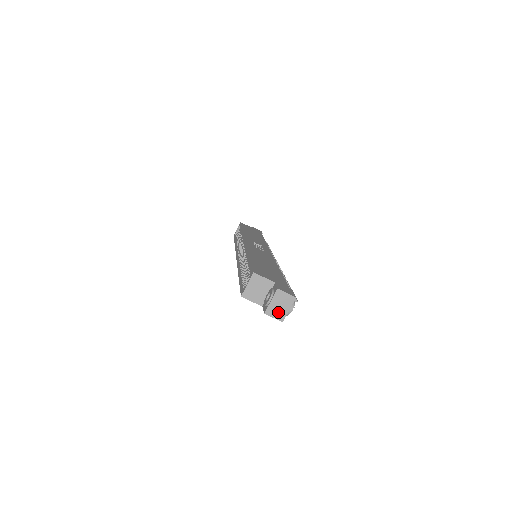
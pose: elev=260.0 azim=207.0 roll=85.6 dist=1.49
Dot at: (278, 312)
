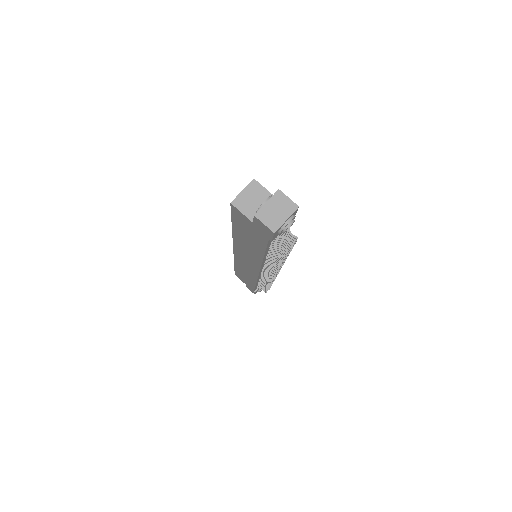
Dot at: (272, 218)
